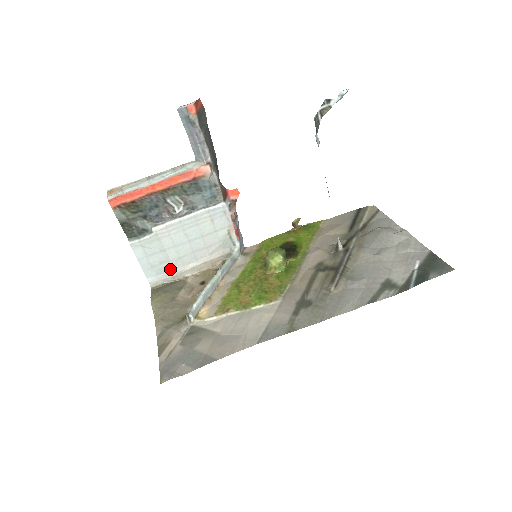
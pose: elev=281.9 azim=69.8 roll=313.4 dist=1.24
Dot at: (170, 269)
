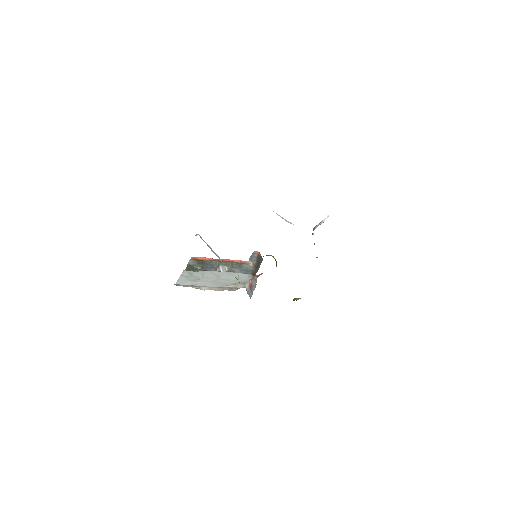
Dot at: (194, 285)
